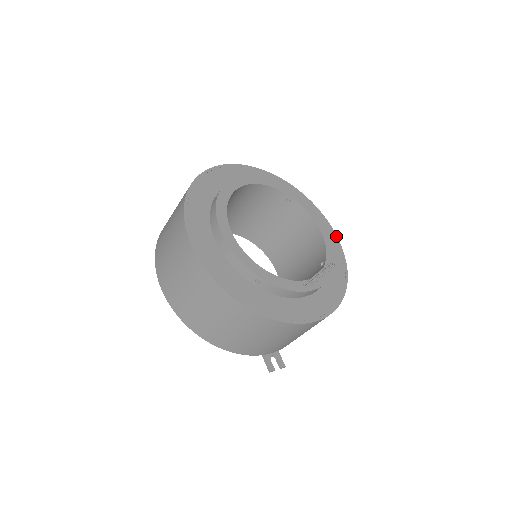
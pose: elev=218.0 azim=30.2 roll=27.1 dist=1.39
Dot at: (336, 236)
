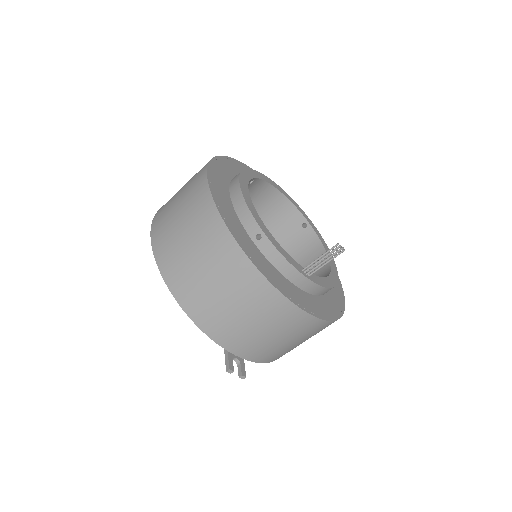
Dot at: (340, 282)
